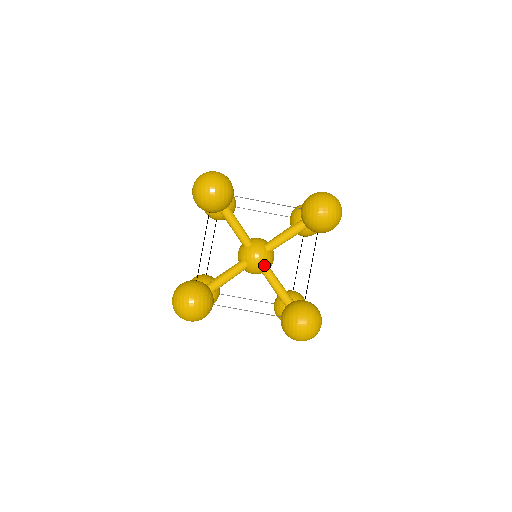
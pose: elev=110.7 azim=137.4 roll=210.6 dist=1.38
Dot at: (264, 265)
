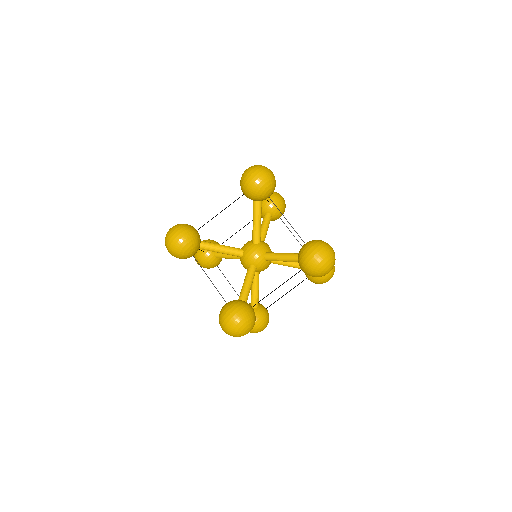
Dot at: (253, 265)
